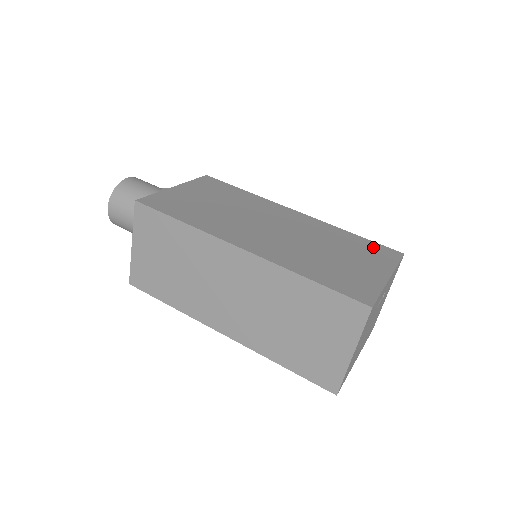
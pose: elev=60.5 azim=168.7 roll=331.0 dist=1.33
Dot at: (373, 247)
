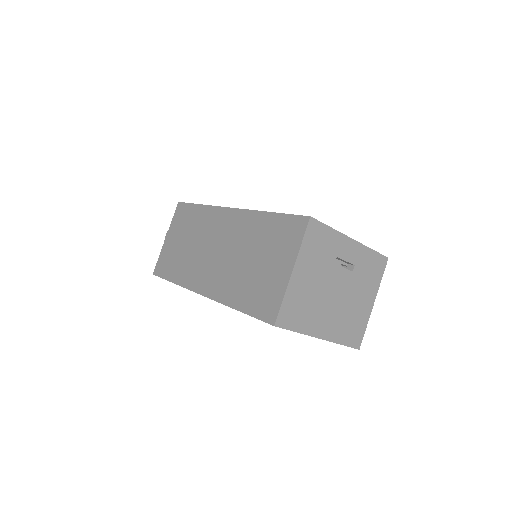
Dot at: occluded
